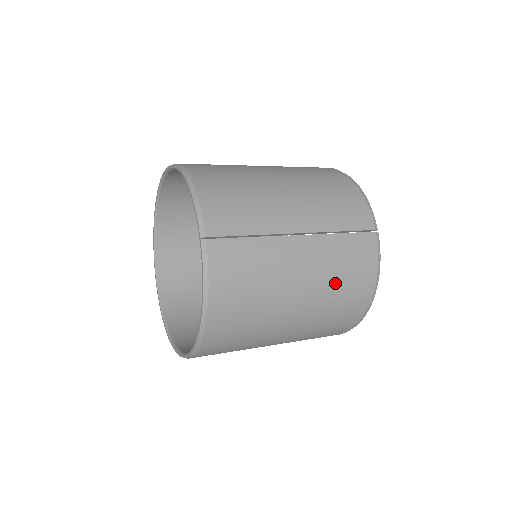
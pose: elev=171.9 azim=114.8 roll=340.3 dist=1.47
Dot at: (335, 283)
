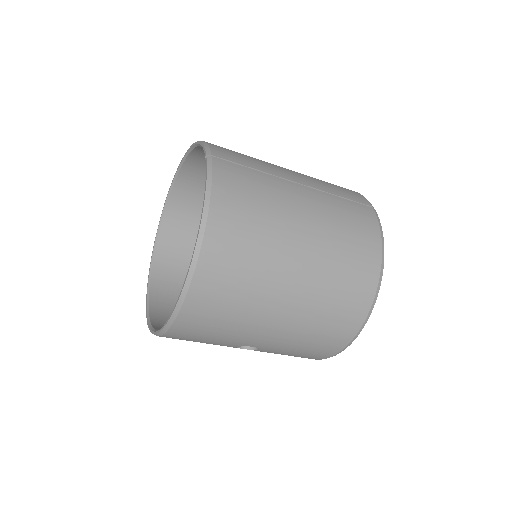
Dot at: (339, 233)
